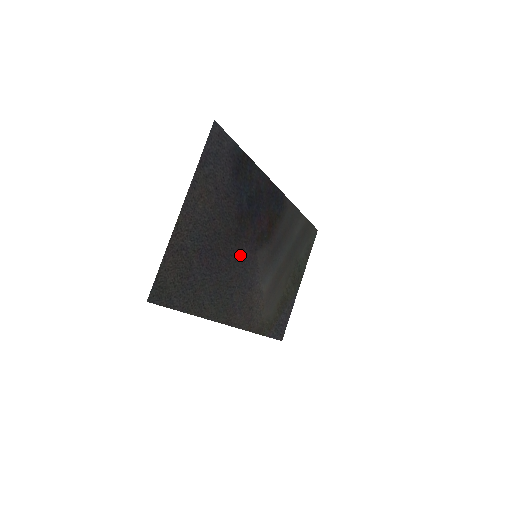
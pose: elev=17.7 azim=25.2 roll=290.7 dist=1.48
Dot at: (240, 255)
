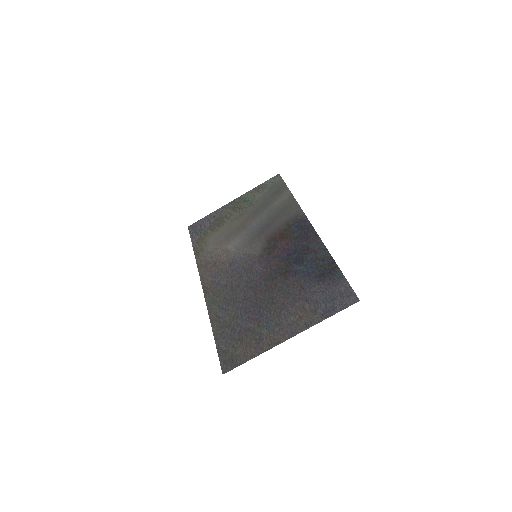
Dot at: (256, 274)
